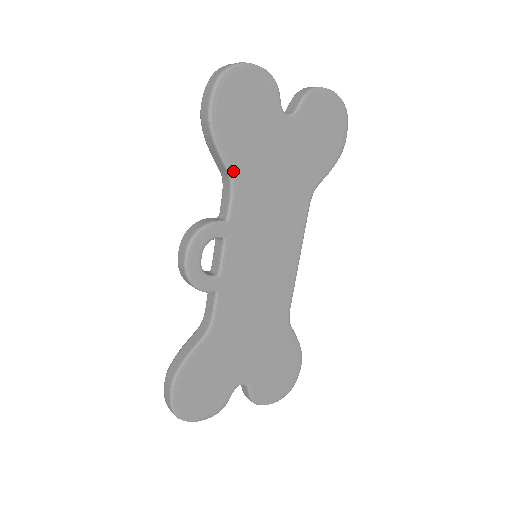
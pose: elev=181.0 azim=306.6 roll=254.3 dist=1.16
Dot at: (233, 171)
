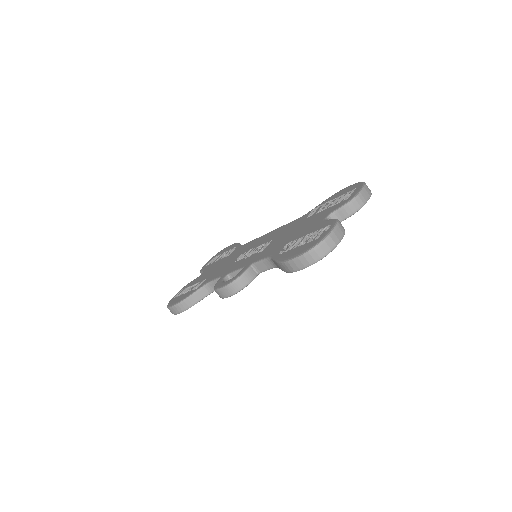
Dot at: occluded
